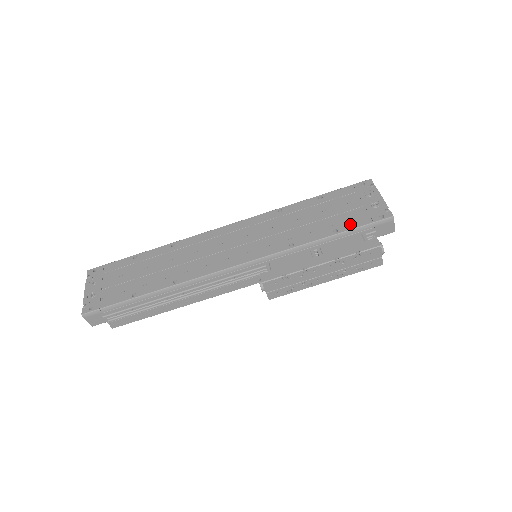
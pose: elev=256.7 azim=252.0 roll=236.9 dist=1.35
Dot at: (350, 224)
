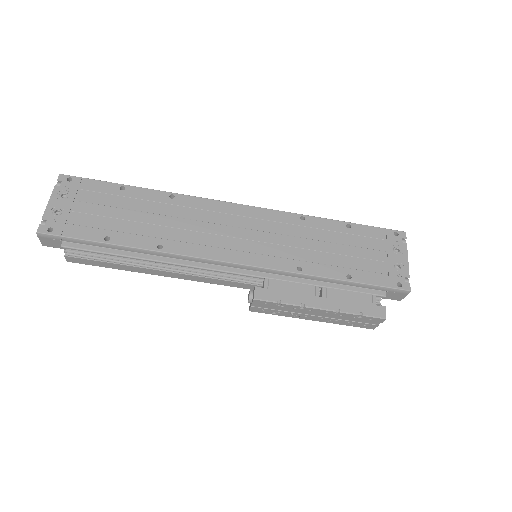
Dot at: (366, 277)
